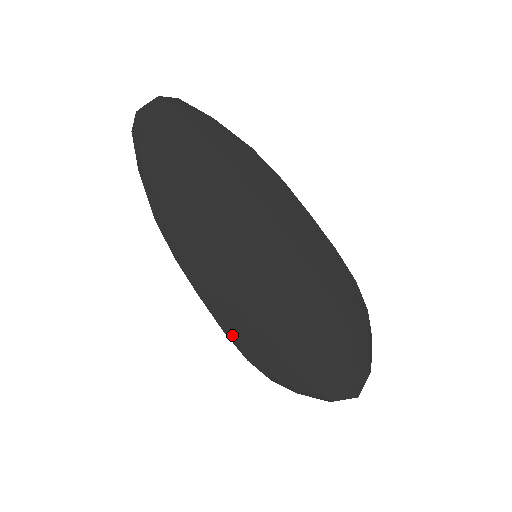
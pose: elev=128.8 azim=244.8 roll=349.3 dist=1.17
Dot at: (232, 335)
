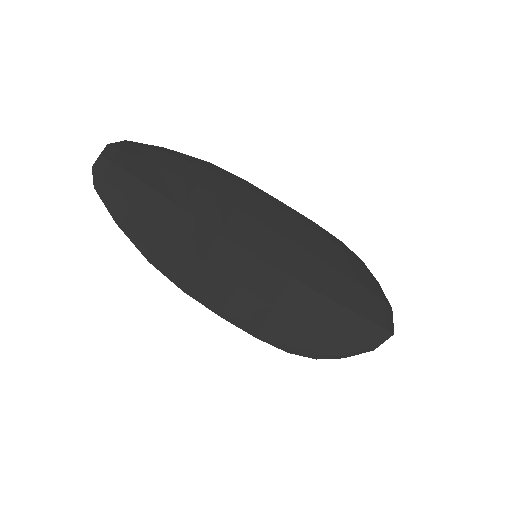
Dot at: (265, 337)
